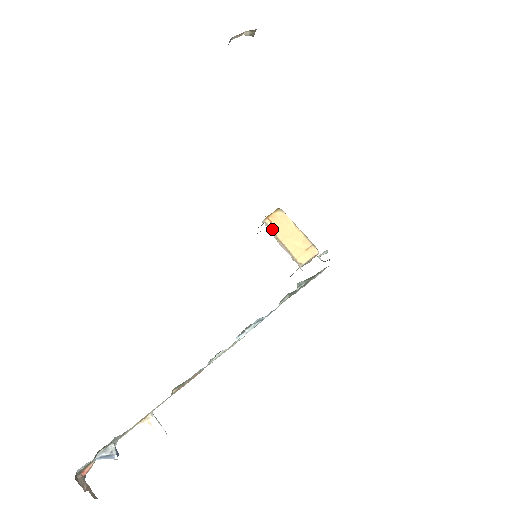
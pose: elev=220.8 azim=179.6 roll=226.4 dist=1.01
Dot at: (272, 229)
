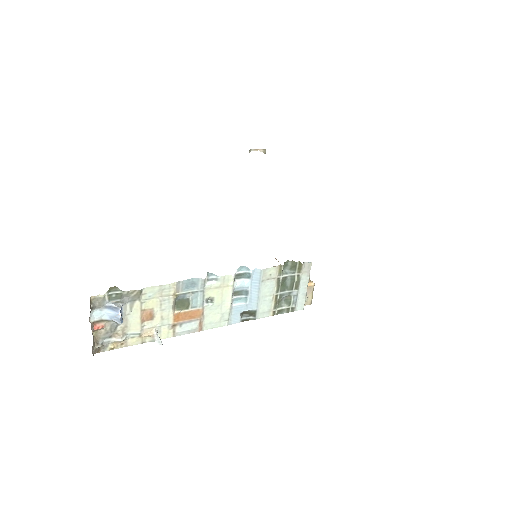
Dot at: occluded
